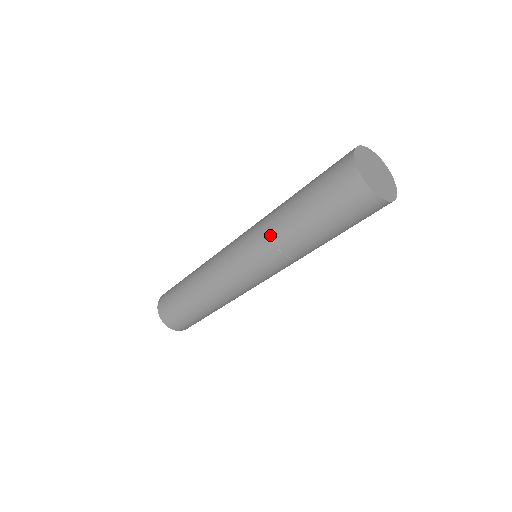
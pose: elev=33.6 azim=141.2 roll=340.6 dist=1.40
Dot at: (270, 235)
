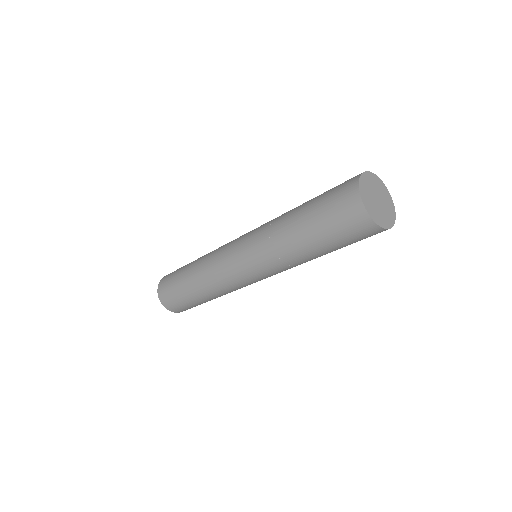
Dot at: (283, 261)
